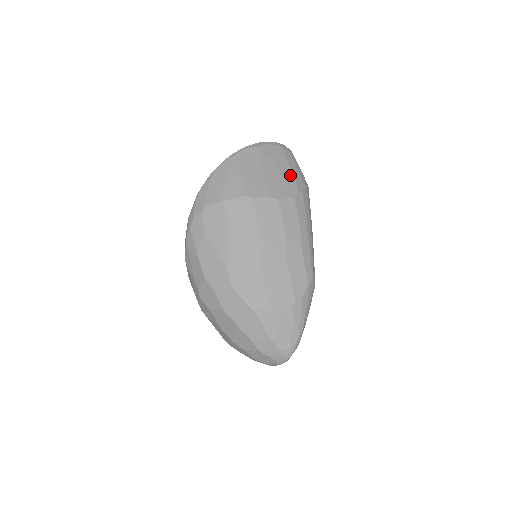
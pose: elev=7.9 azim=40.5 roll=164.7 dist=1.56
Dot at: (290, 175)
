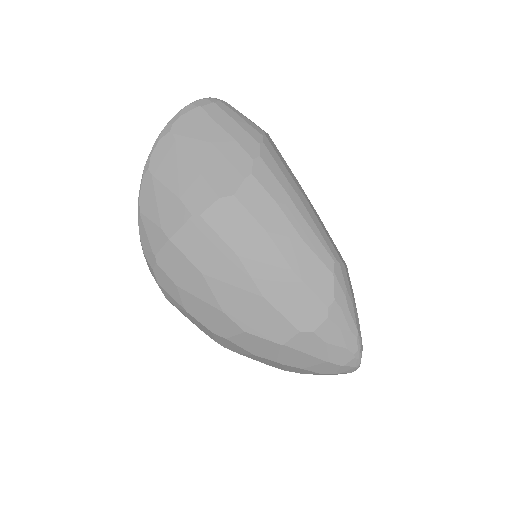
Dot at: (231, 143)
